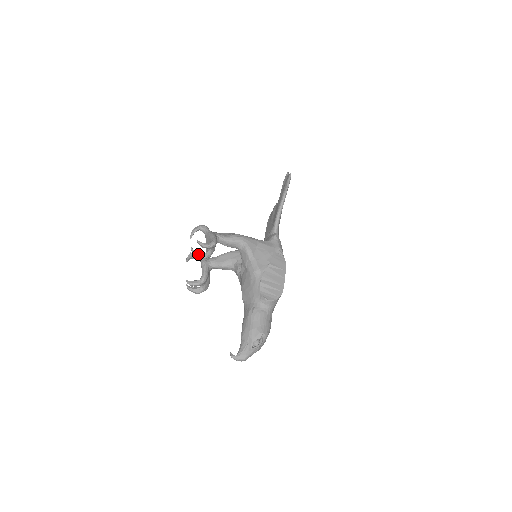
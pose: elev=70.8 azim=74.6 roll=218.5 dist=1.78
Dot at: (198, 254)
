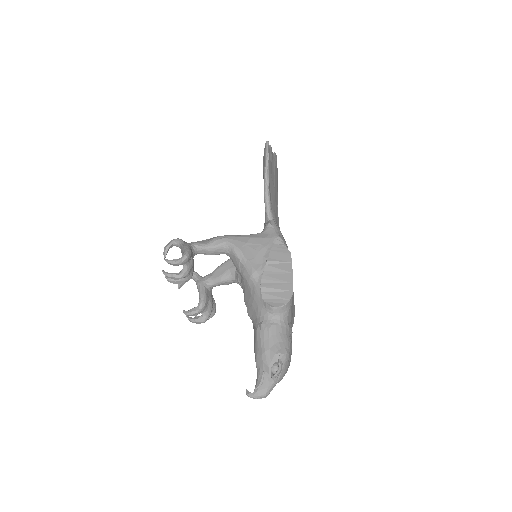
Dot at: (171, 276)
